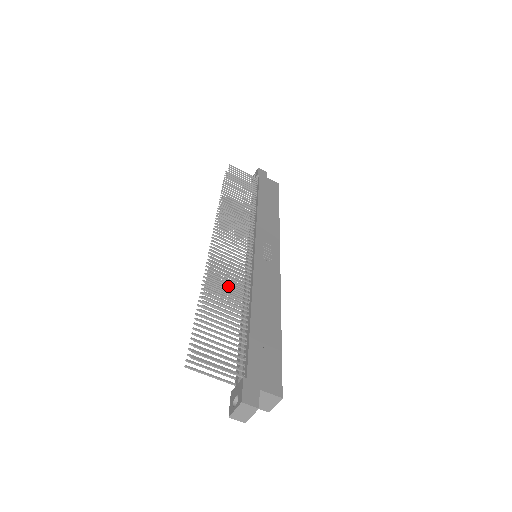
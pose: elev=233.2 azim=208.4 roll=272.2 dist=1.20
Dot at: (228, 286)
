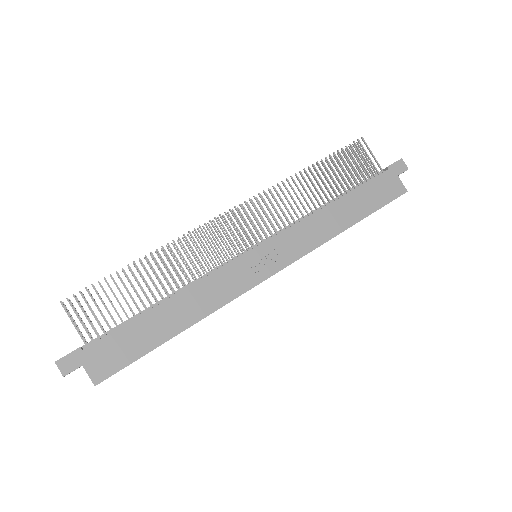
Dot at: (174, 267)
